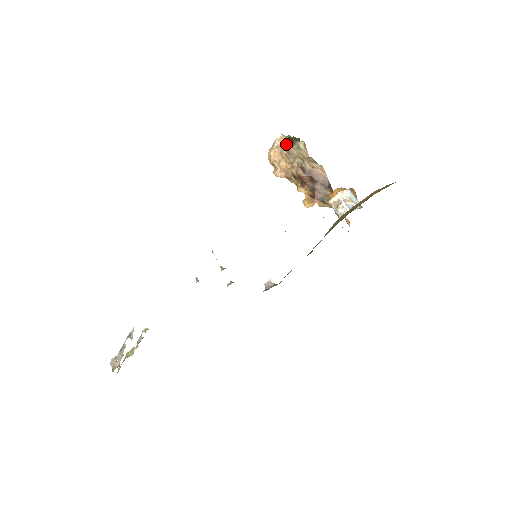
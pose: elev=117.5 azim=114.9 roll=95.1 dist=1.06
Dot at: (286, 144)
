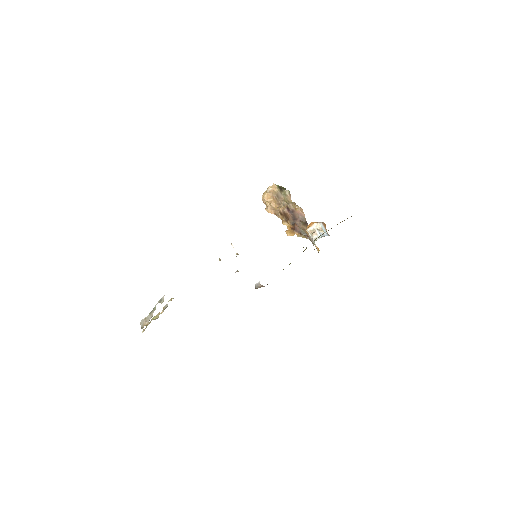
Dot at: (276, 190)
